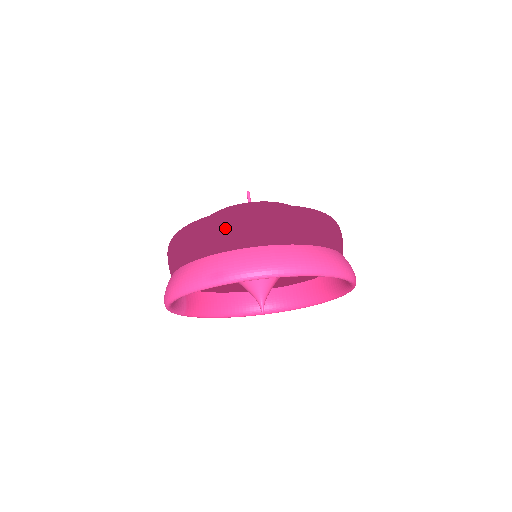
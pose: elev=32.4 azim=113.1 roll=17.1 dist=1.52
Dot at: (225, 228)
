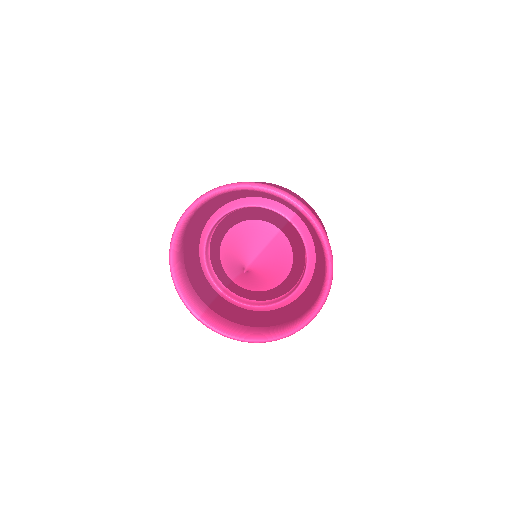
Dot at: occluded
